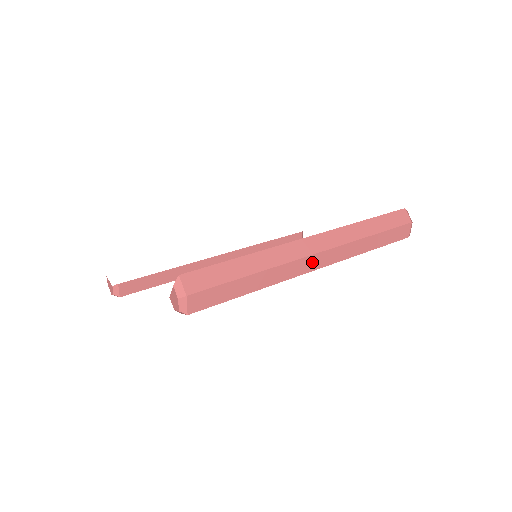
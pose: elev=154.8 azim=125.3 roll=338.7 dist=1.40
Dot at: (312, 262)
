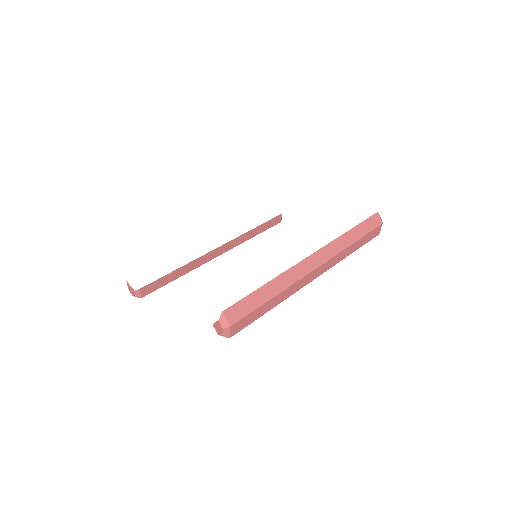
Dot at: (313, 275)
